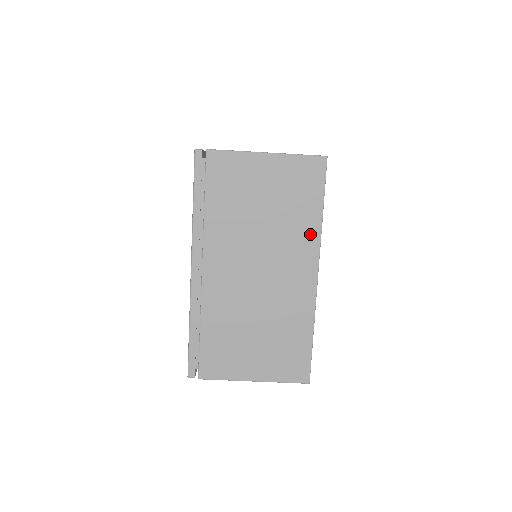
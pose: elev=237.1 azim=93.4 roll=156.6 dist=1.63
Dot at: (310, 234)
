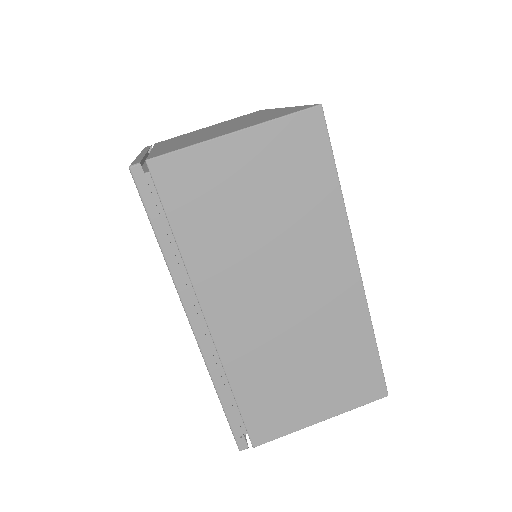
Dot at: (332, 220)
